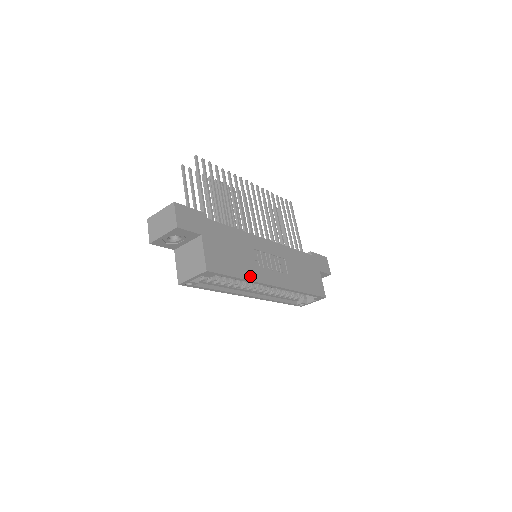
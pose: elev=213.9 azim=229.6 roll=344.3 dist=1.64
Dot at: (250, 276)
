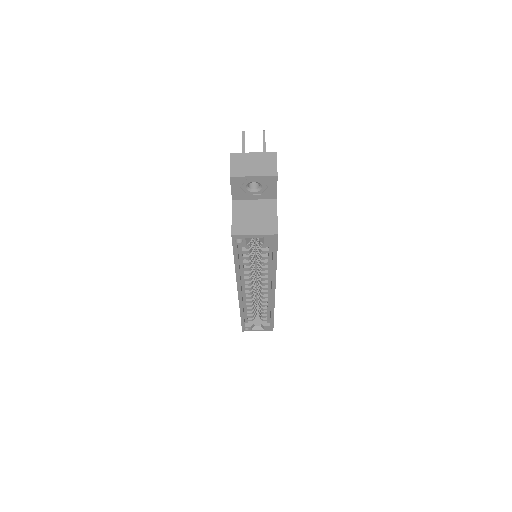
Dot at: occluded
